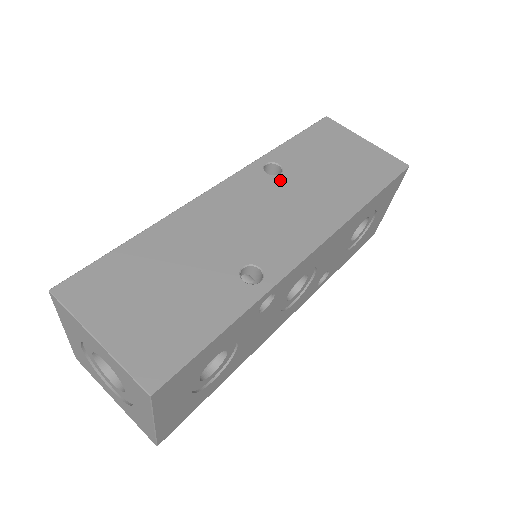
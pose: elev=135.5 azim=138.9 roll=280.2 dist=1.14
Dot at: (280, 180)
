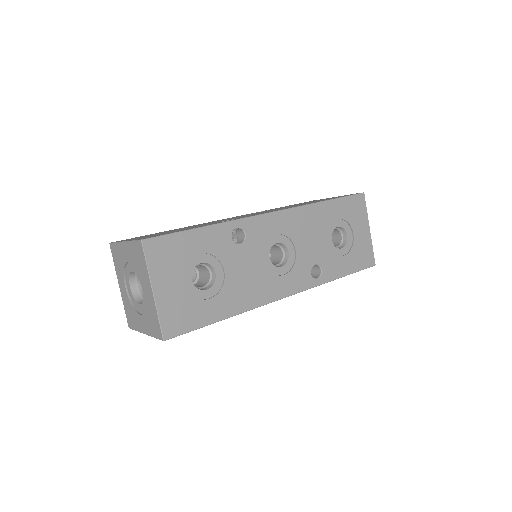
Dot at: occluded
